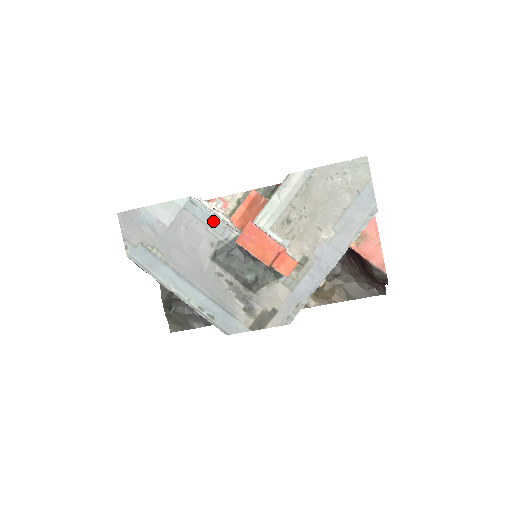
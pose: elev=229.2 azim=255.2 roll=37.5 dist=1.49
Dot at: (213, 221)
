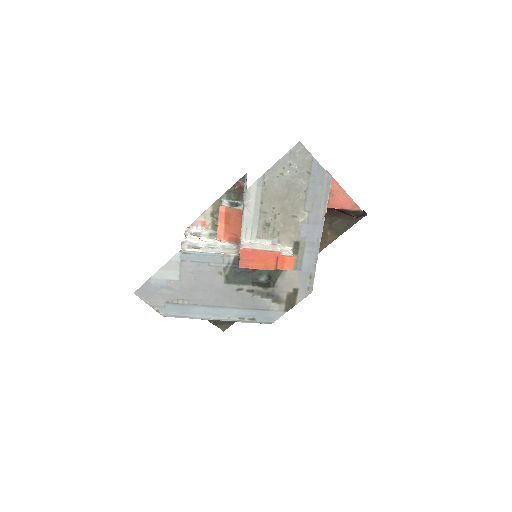
Dot at: (210, 257)
